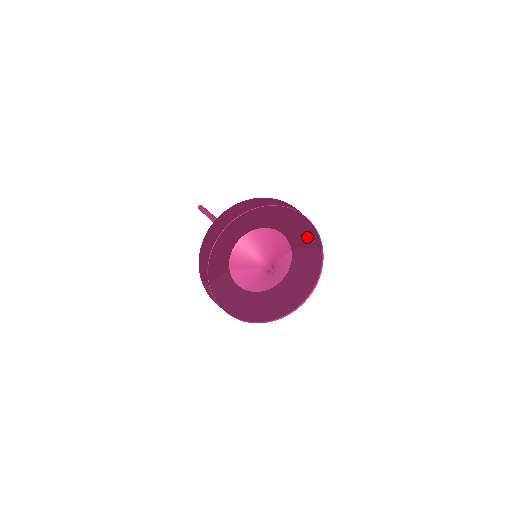
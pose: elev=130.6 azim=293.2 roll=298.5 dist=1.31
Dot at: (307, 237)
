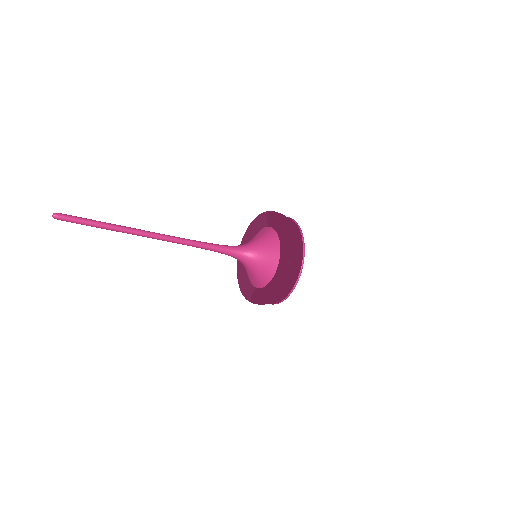
Dot at: occluded
